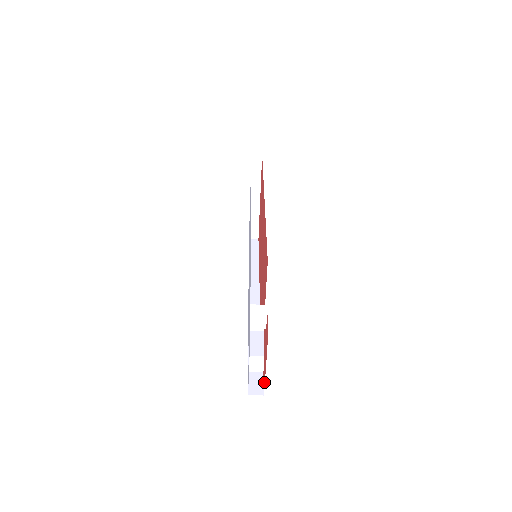
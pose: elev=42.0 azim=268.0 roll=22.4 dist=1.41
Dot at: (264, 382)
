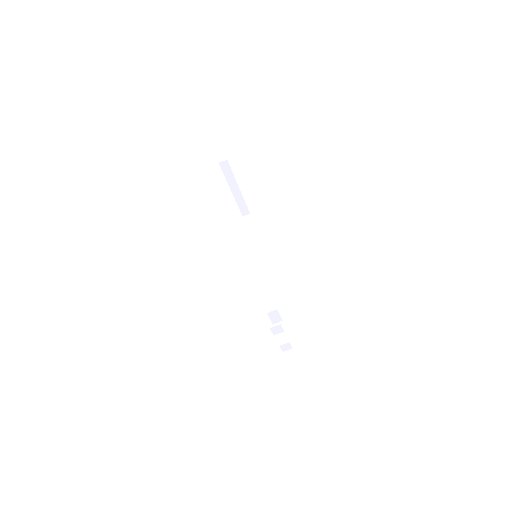
Dot at: occluded
